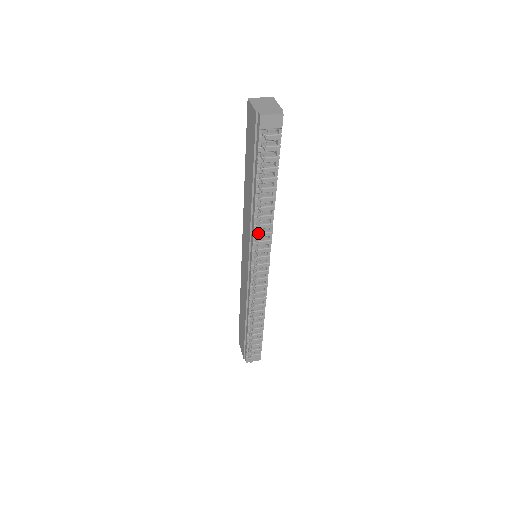
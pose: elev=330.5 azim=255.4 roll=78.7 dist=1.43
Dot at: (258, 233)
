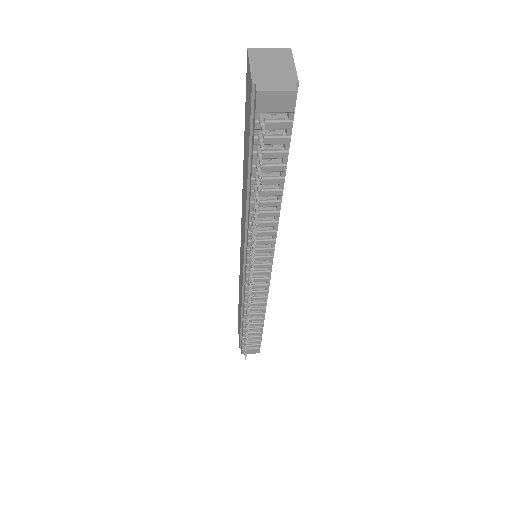
Dot at: occluded
